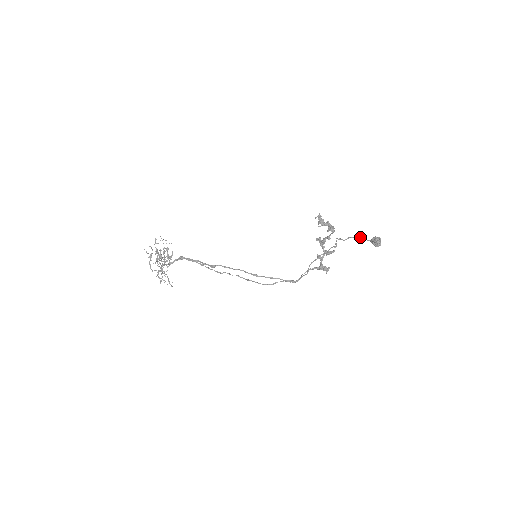
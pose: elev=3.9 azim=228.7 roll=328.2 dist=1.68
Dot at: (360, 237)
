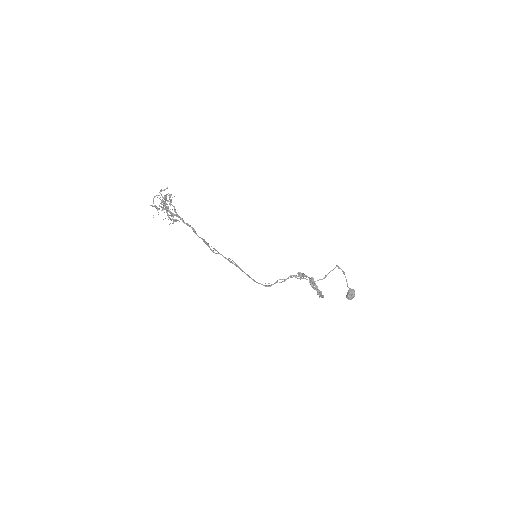
Dot at: (347, 283)
